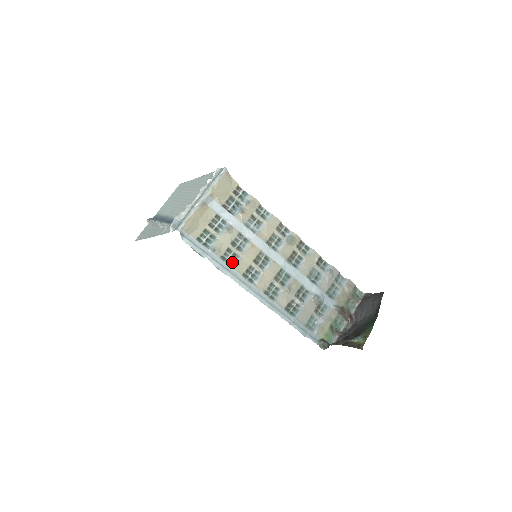
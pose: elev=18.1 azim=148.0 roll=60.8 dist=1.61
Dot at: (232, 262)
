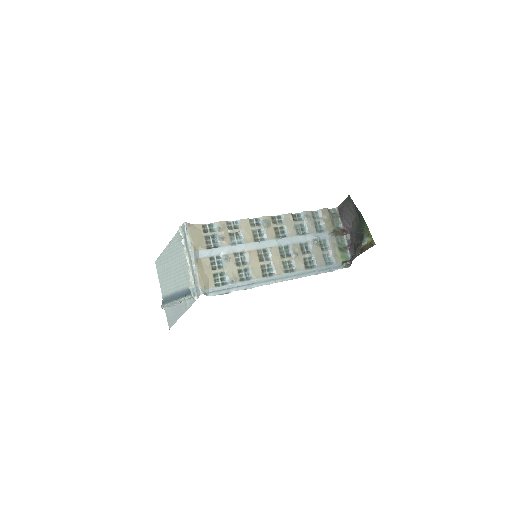
Dot at: (249, 276)
